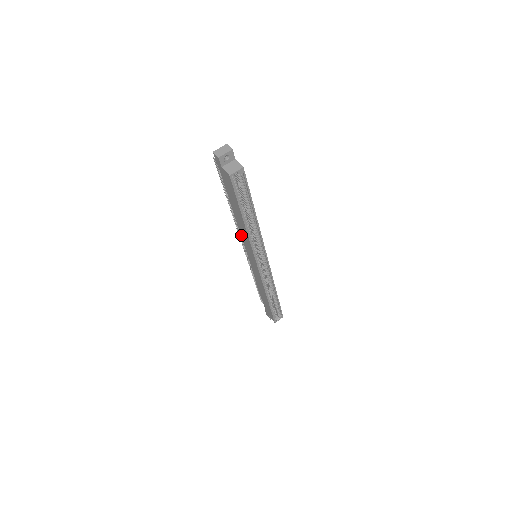
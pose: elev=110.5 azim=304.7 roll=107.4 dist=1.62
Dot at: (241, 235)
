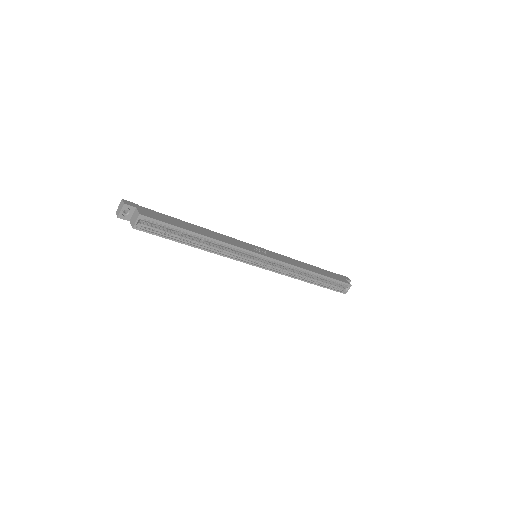
Dot at: occluded
